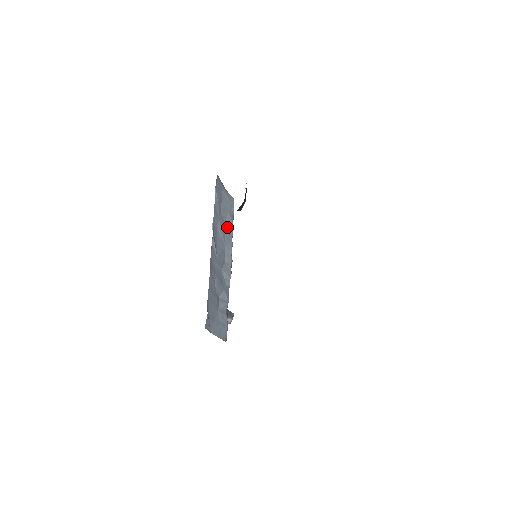
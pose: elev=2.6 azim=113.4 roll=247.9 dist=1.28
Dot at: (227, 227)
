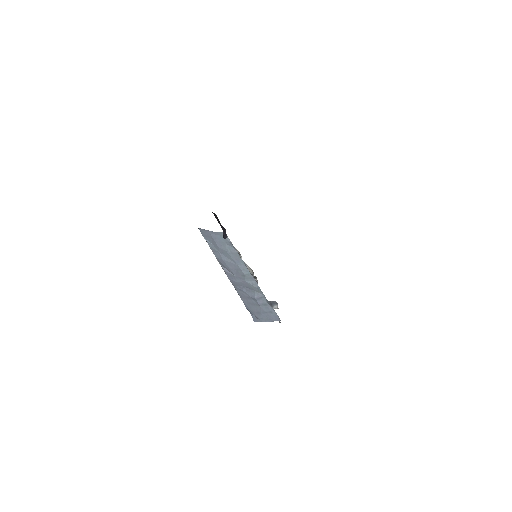
Dot at: (231, 253)
